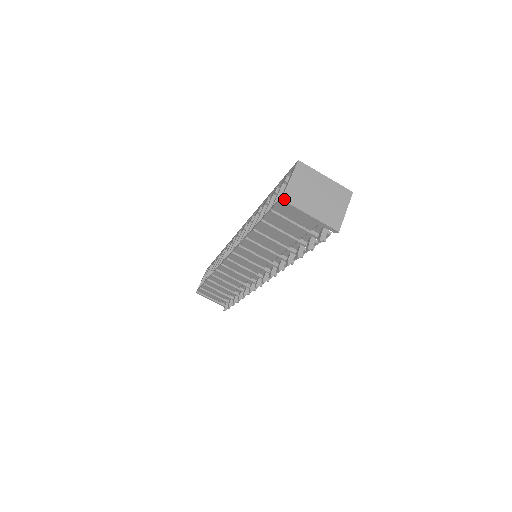
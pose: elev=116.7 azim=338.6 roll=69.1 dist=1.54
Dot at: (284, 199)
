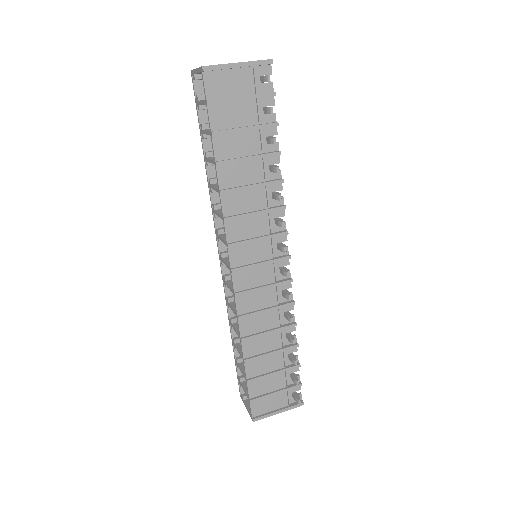
Dot at: (204, 66)
